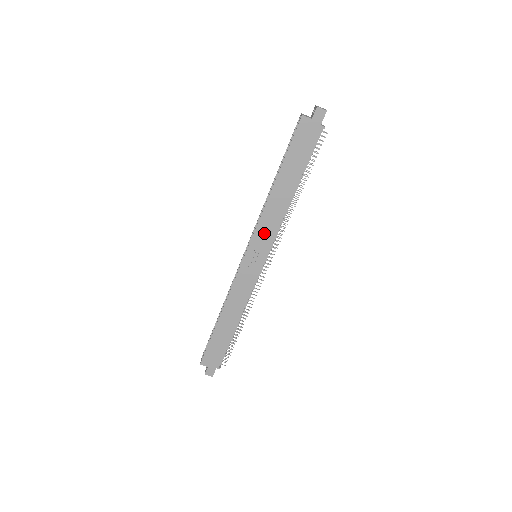
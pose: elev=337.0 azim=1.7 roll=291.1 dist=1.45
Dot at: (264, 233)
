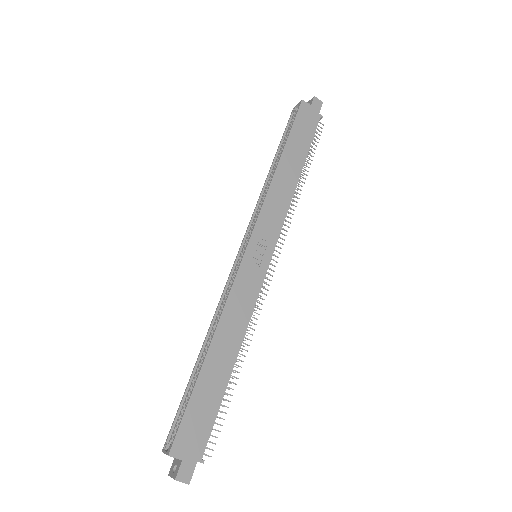
Dot at: (270, 219)
